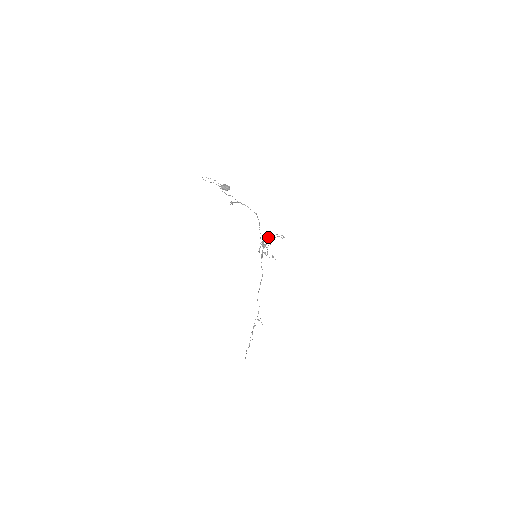
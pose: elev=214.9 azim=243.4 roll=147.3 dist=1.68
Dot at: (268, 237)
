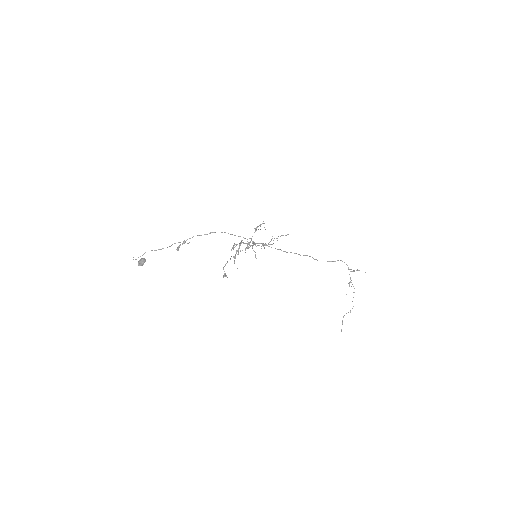
Dot at: occluded
